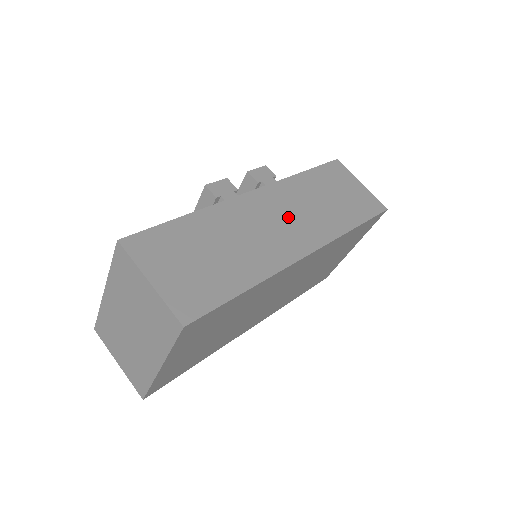
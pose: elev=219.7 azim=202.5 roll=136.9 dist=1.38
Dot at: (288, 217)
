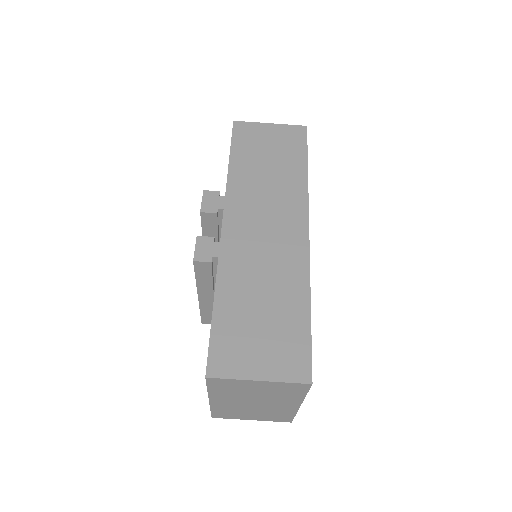
Dot at: (265, 218)
